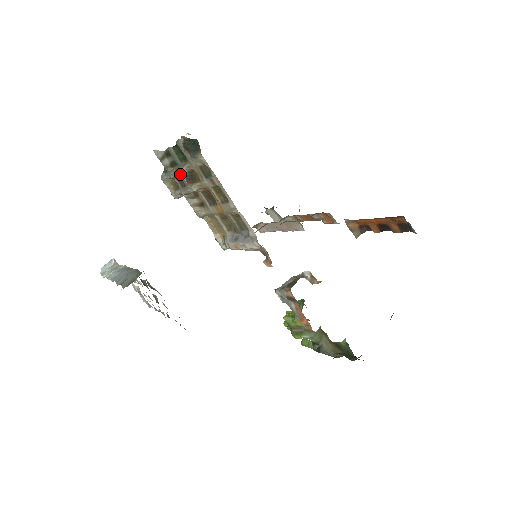
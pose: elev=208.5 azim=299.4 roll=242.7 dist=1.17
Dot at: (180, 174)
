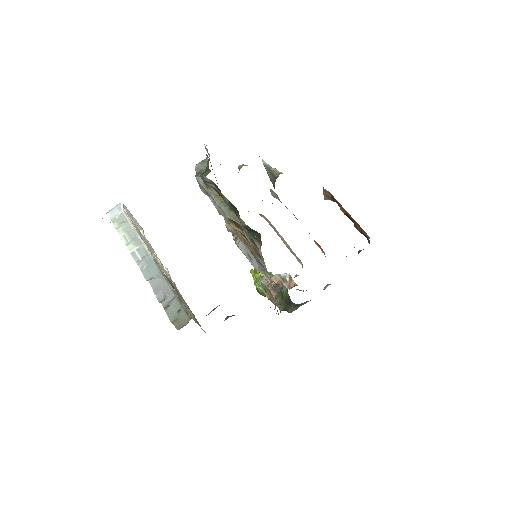
Dot at: (225, 214)
